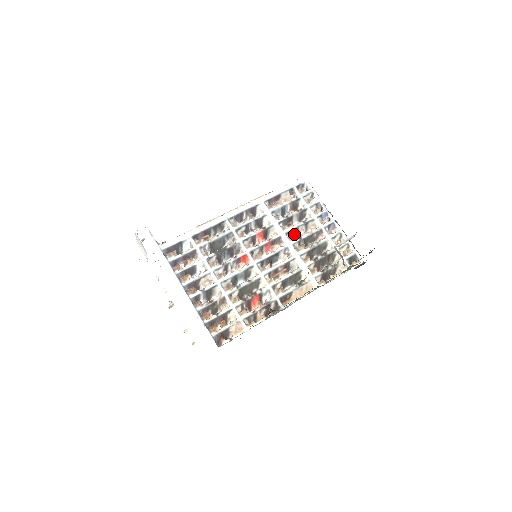
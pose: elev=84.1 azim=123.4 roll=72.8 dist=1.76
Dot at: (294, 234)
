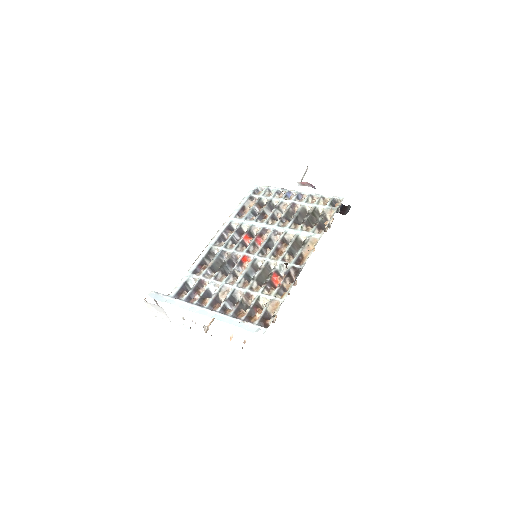
Dot at: (274, 220)
